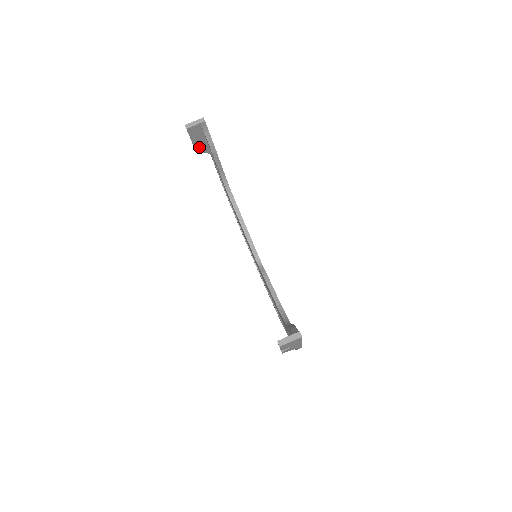
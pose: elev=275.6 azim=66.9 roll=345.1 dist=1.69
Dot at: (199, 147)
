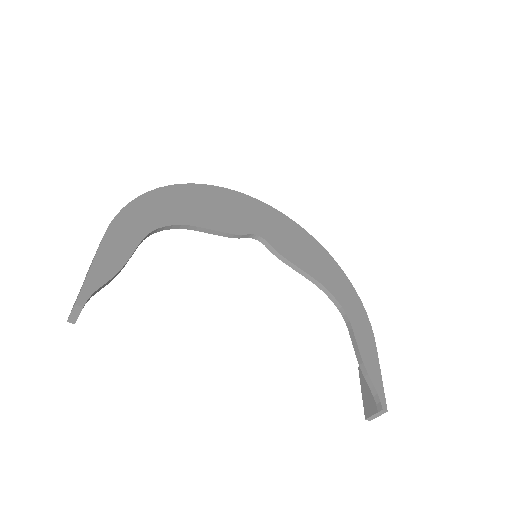
Dot at: occluded
